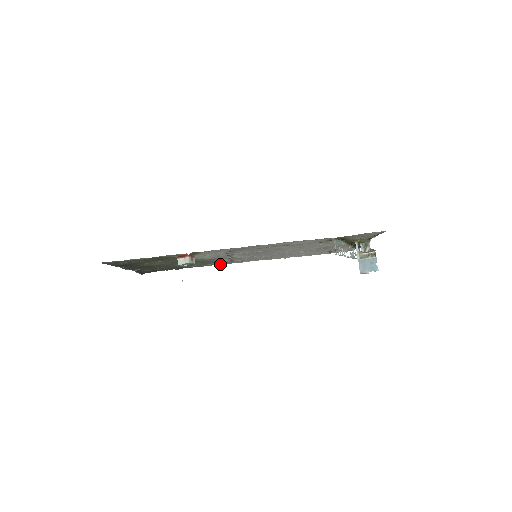
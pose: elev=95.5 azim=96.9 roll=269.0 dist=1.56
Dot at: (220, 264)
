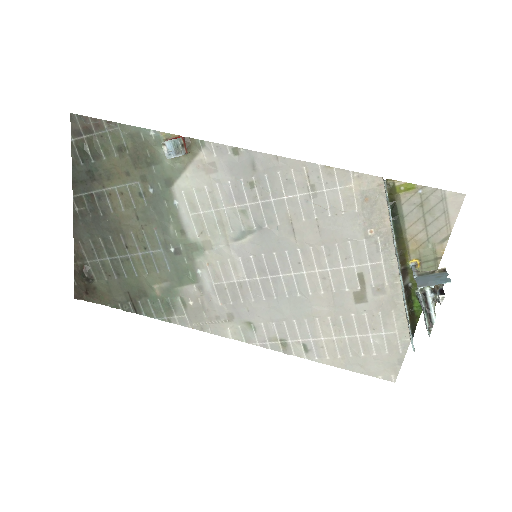
Dot at: (188, 325)
